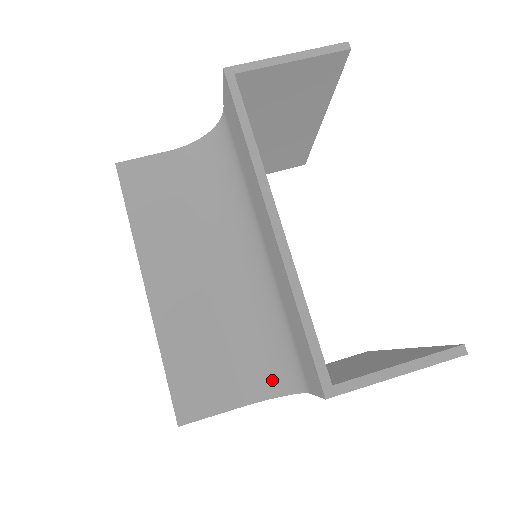
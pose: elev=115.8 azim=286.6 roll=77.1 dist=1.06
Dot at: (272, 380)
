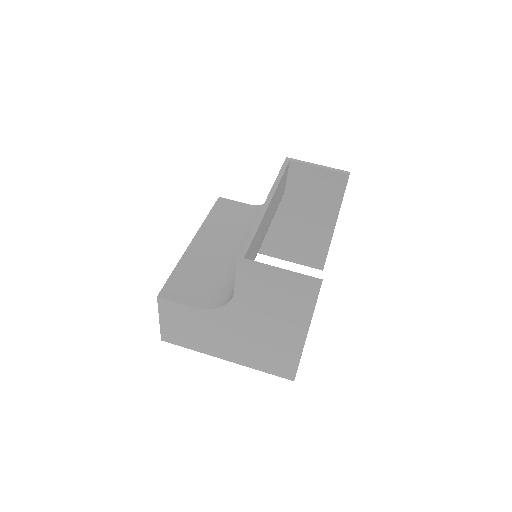
Dot at: (221, 300)
